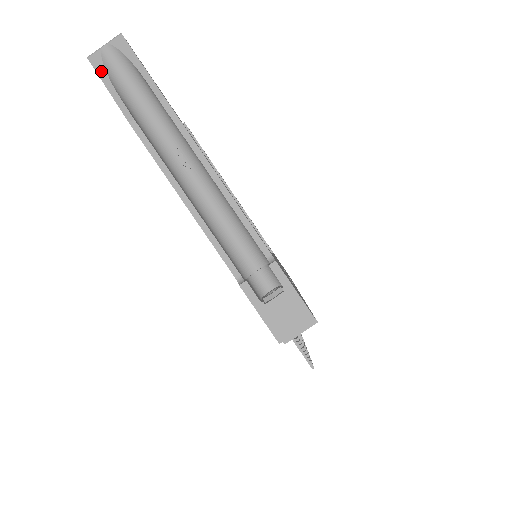
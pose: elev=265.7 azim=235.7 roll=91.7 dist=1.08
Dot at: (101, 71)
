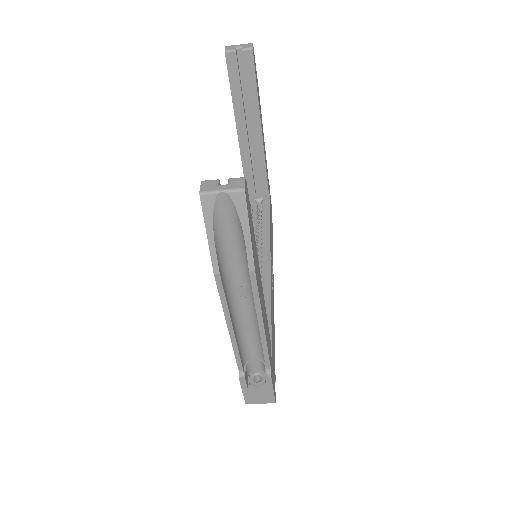
Dot at: (208, 216)
